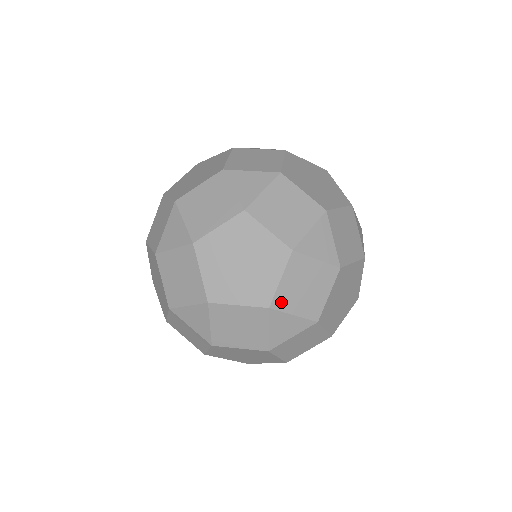
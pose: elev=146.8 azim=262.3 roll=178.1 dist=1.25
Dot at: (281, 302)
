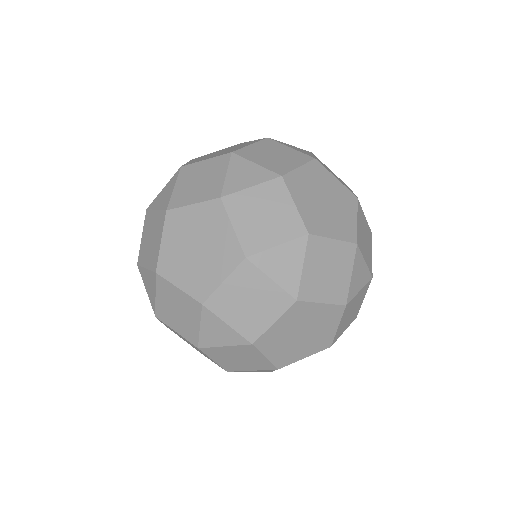
Dot at: (245, 154)
